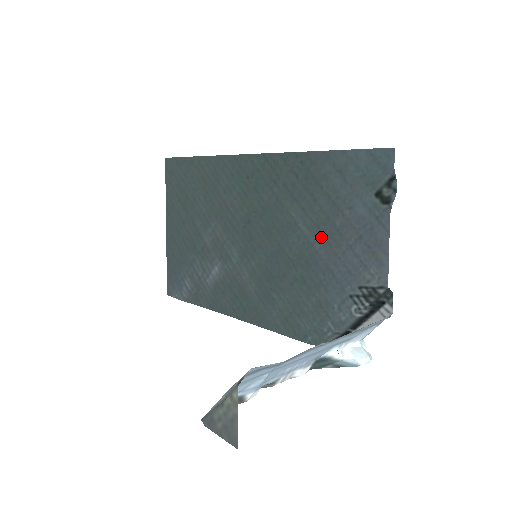
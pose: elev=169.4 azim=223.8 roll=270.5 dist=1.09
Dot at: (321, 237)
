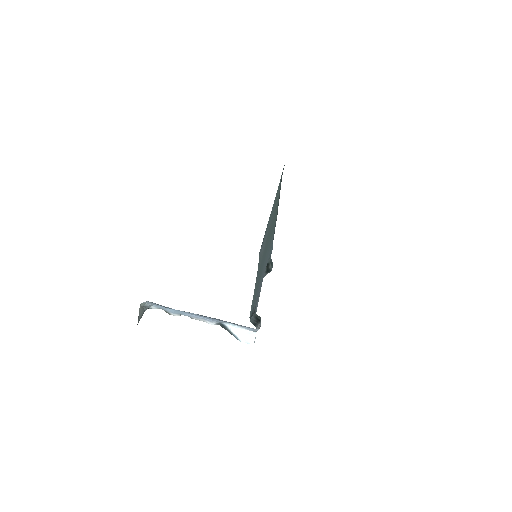
Dot at: occluded
